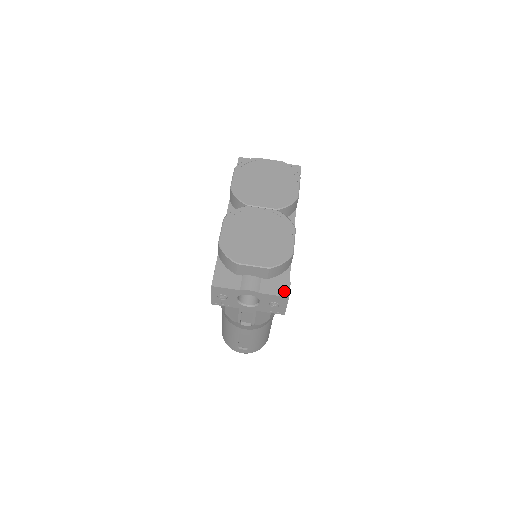
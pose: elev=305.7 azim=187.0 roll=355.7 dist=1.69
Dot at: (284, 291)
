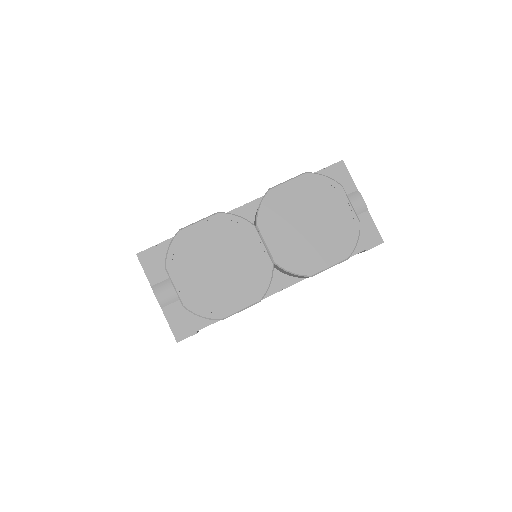
Dot at: (181, 333)
